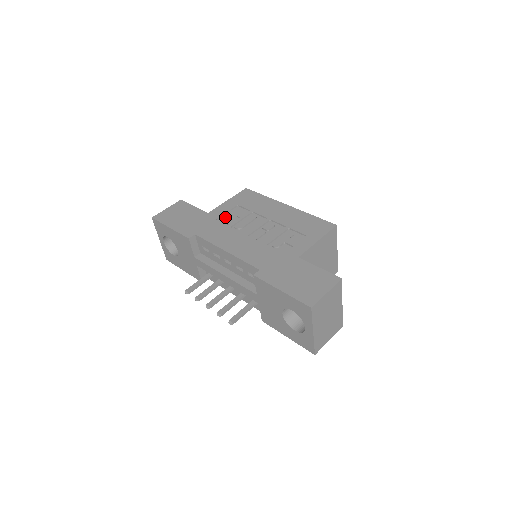
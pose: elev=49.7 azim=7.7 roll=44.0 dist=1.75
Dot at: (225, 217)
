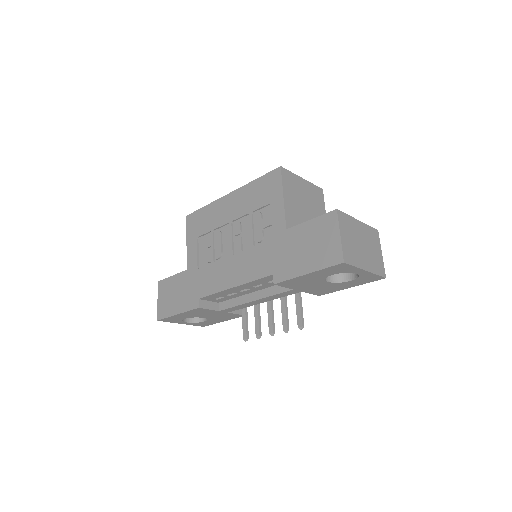
Dot at: (201, 259)
